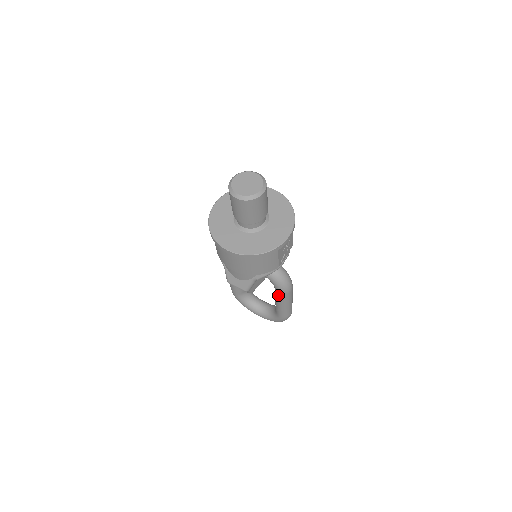
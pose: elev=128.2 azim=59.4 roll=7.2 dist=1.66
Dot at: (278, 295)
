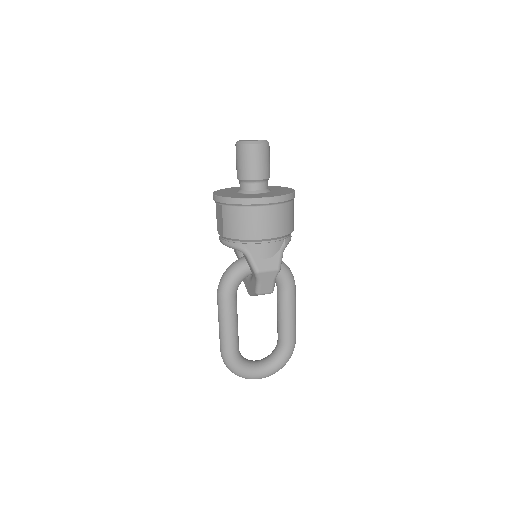
Dot at: (288, 296)
